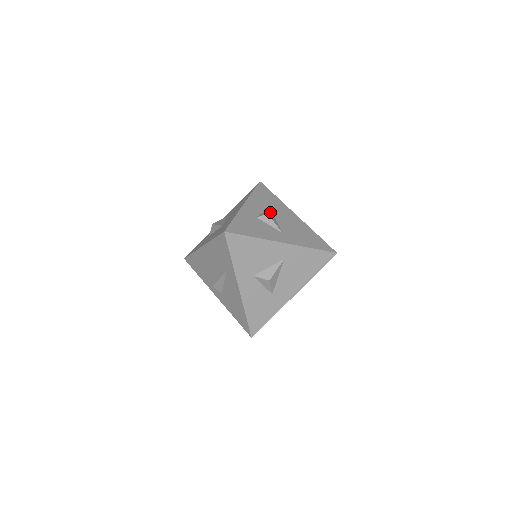
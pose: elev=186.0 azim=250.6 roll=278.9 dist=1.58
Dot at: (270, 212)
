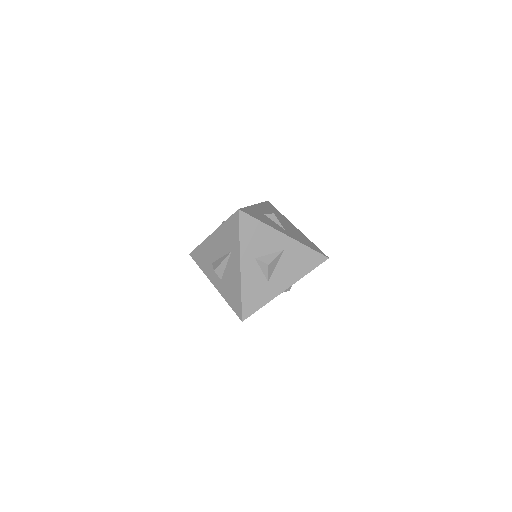
Dot at: occluded
